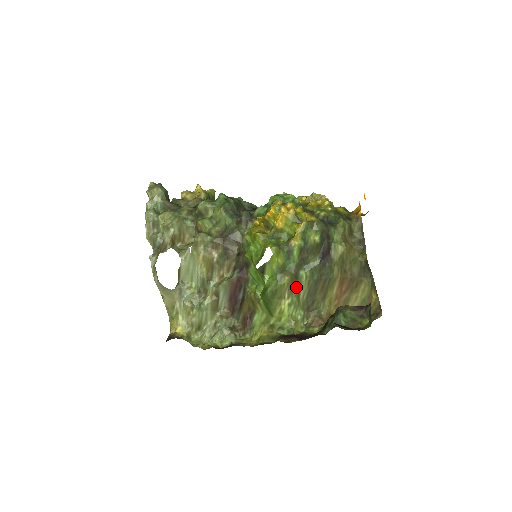
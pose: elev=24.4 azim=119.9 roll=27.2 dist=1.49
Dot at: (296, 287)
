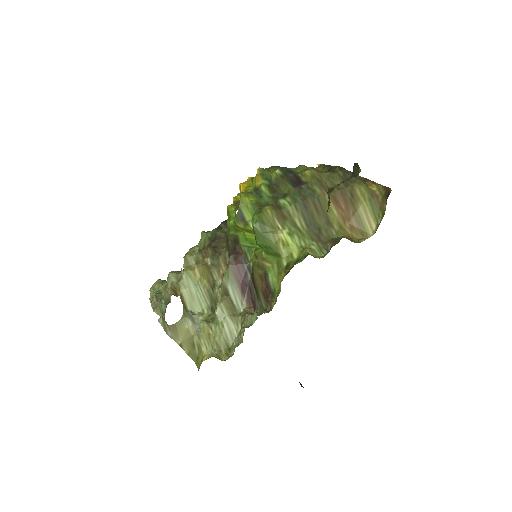
Dot at: (285, 216)
